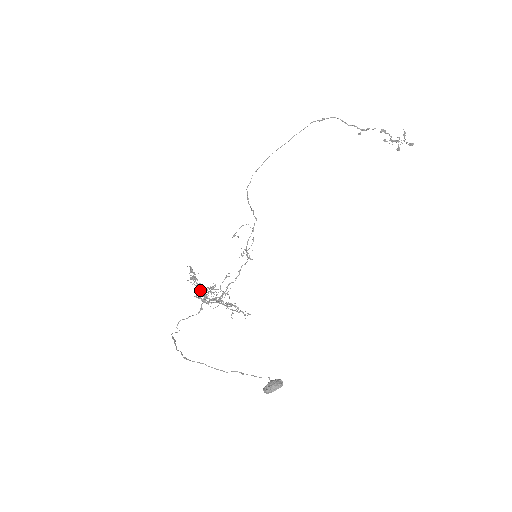
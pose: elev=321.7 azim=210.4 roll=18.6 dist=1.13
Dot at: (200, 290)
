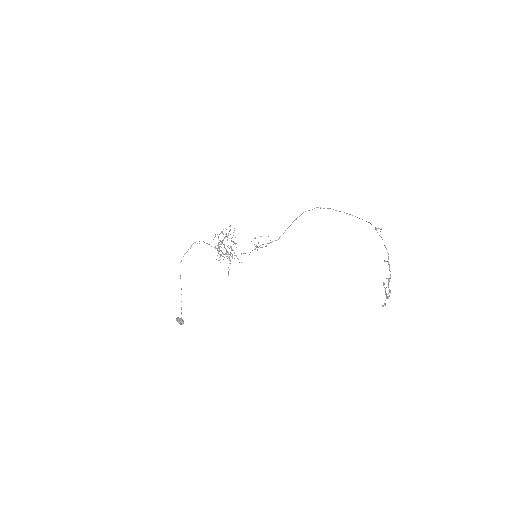
Dot at: (224, 237)
